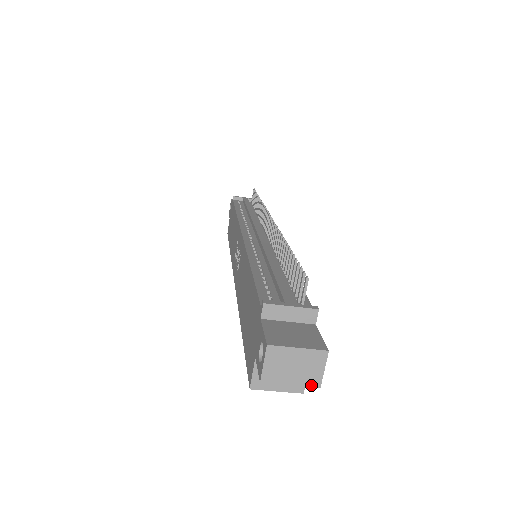
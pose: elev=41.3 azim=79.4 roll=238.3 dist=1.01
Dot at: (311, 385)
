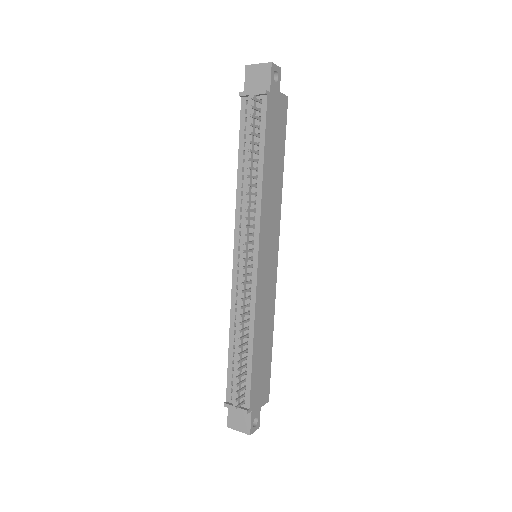
Dot at: occluded
